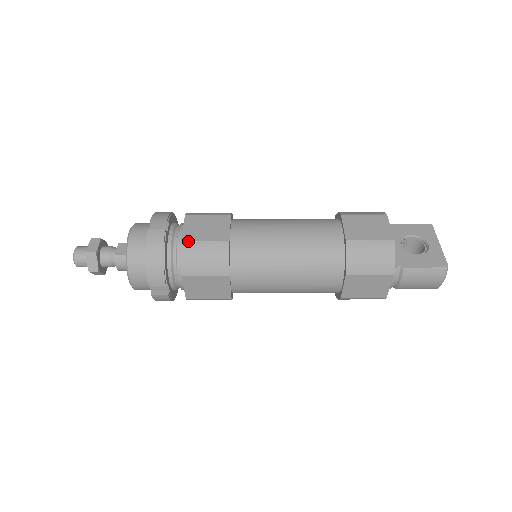
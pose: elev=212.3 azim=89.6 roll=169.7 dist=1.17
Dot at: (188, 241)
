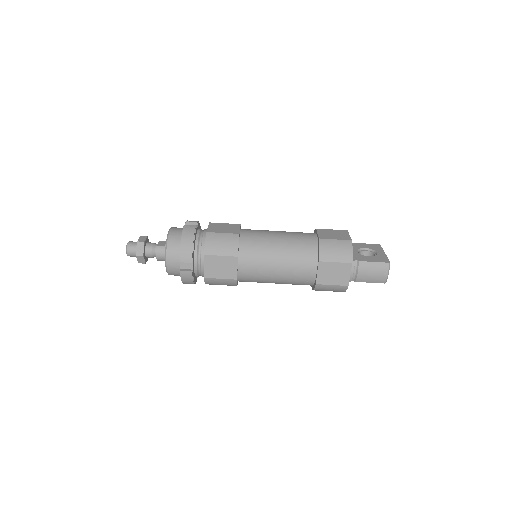
Dot at: (211, 232)
